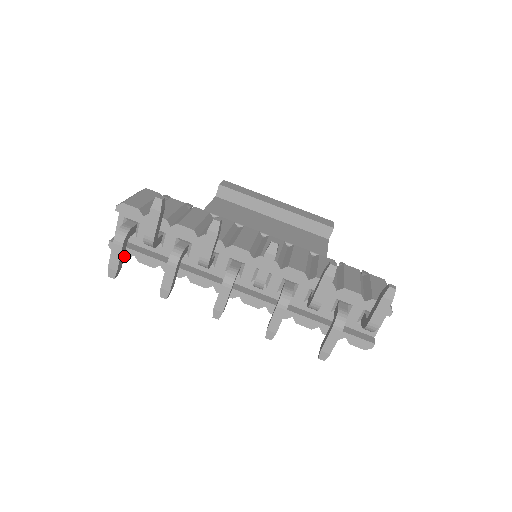
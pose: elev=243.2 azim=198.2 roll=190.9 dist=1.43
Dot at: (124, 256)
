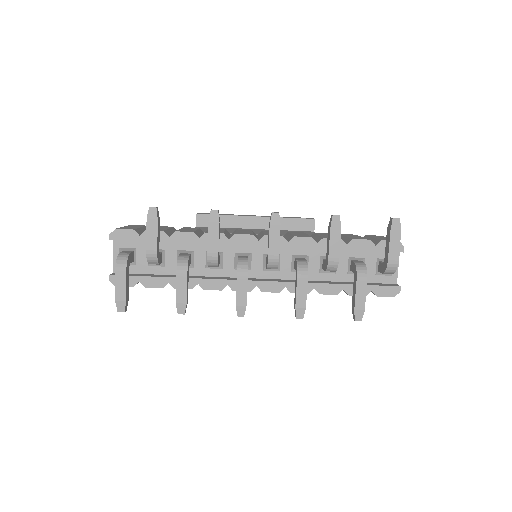
Dot at: (128, 286)
